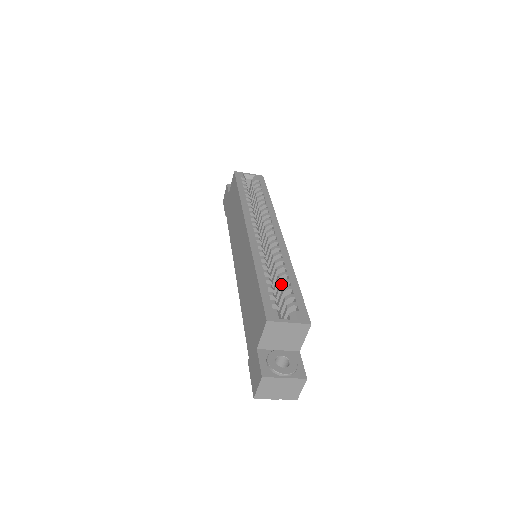
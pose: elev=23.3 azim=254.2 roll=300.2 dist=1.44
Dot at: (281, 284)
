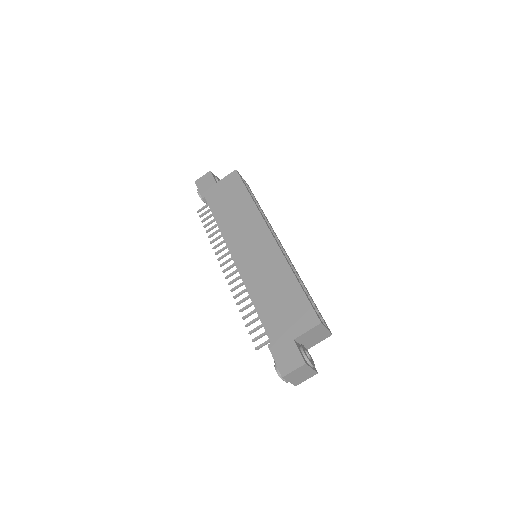
Dot at: occluded
